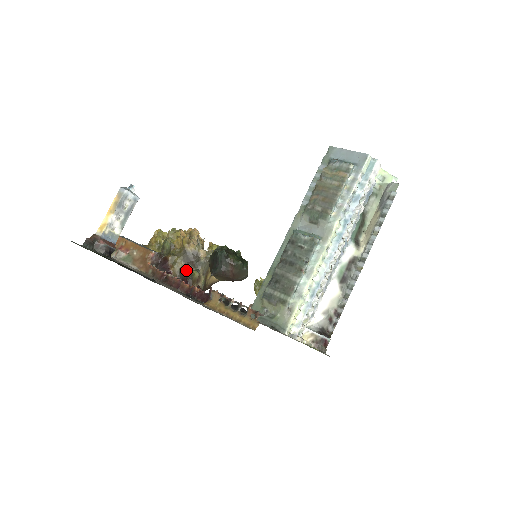
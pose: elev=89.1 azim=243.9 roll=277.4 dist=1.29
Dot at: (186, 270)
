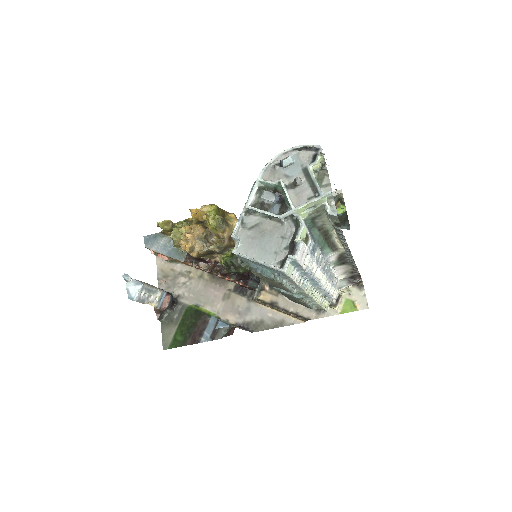
Dot at: (215, 256)
